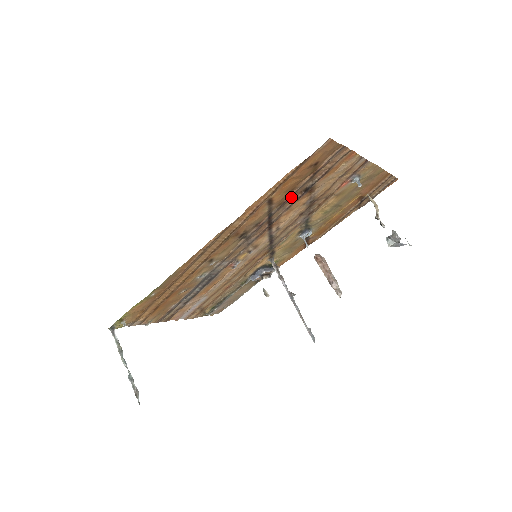
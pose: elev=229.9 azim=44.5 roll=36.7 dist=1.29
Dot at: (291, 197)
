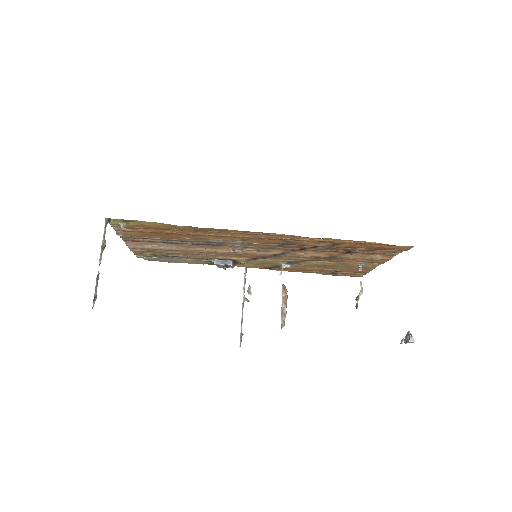
Dot at: (339, 249)
